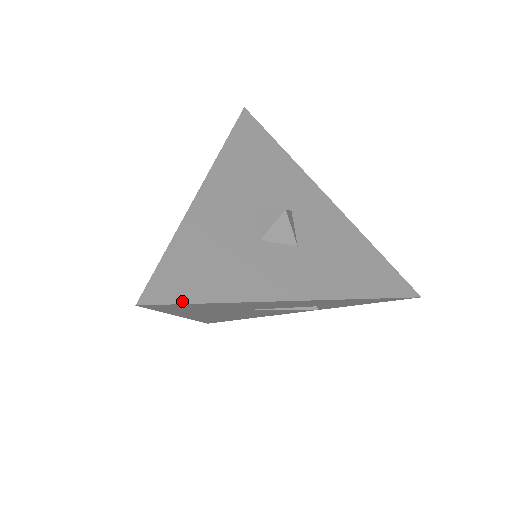
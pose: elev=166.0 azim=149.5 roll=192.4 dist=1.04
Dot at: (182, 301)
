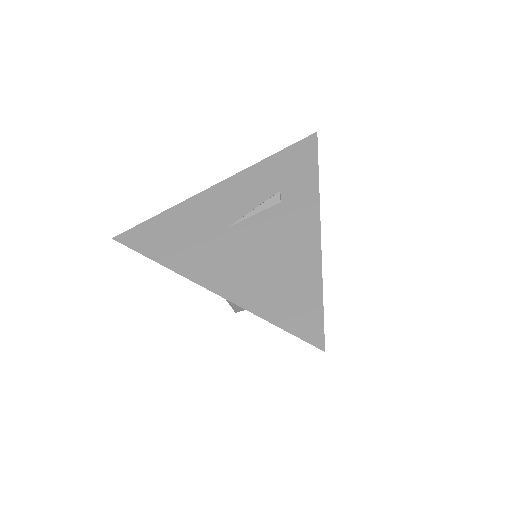
Dot at: (139, 226)
